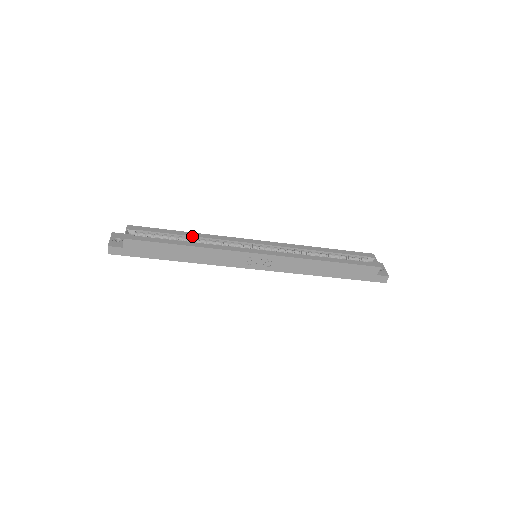
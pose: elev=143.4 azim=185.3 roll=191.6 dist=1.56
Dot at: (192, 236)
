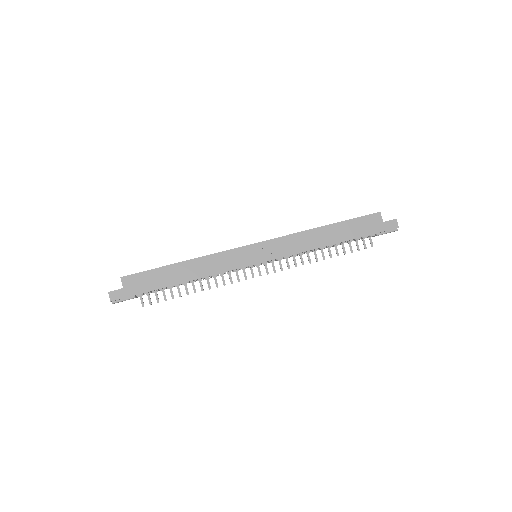
Dot at: occluded
